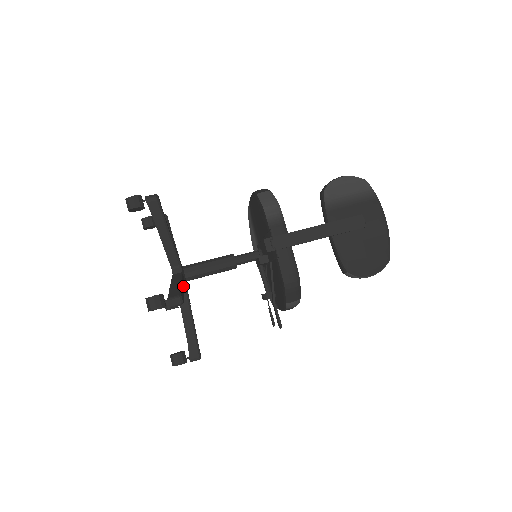
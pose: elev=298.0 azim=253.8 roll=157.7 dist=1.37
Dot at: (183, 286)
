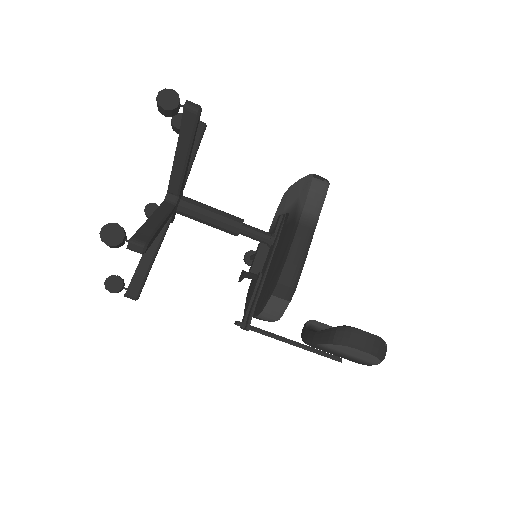
Dot at: occluded
